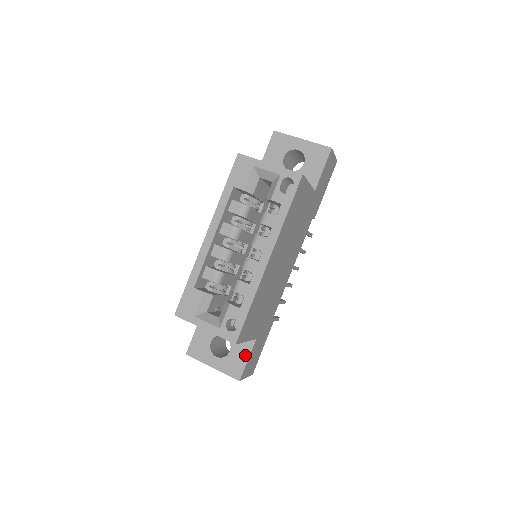
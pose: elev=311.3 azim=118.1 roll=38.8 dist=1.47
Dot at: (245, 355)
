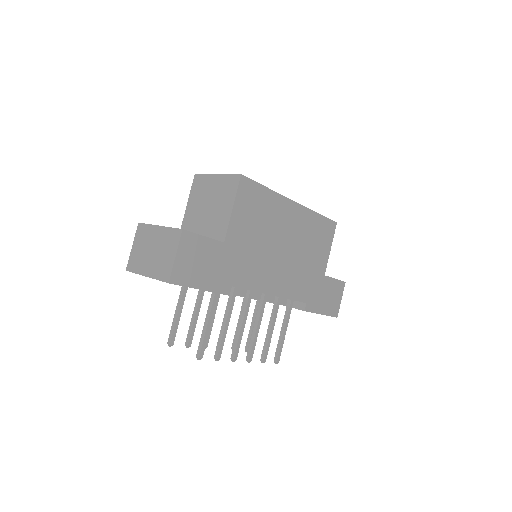
Dot at: (204, 236)
